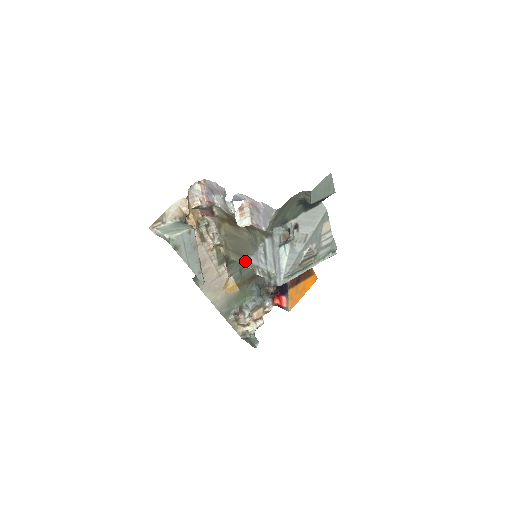
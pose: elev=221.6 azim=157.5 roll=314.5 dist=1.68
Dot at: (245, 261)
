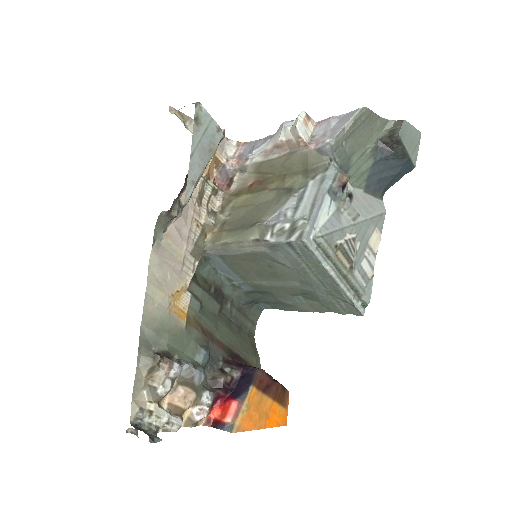
Dot at: (251, 228)
